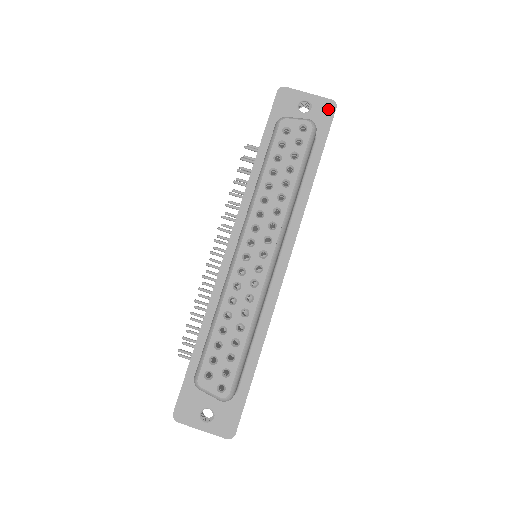
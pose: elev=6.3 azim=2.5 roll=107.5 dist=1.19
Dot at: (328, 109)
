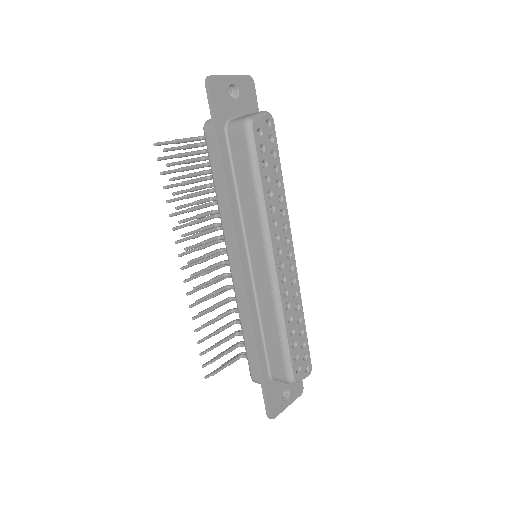
Dot at: (250, 87)
